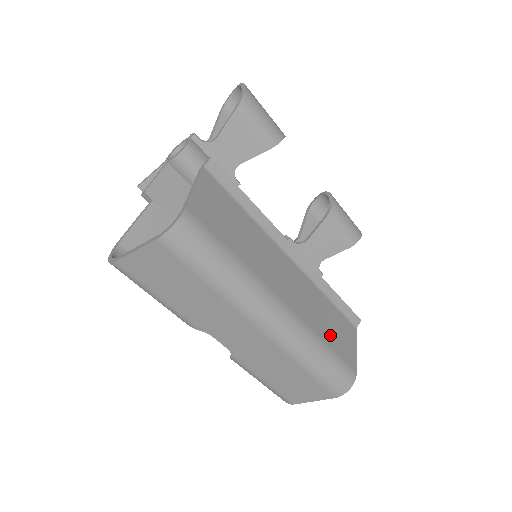
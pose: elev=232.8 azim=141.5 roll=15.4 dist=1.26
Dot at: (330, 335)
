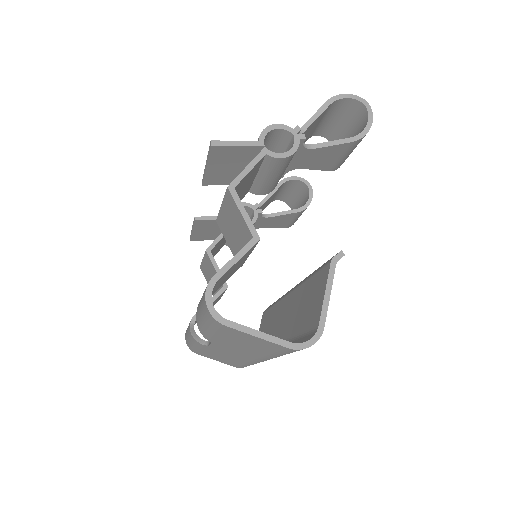
Dot at: occluded
